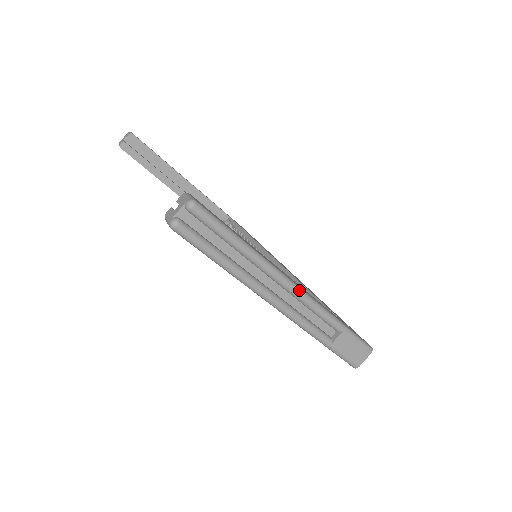
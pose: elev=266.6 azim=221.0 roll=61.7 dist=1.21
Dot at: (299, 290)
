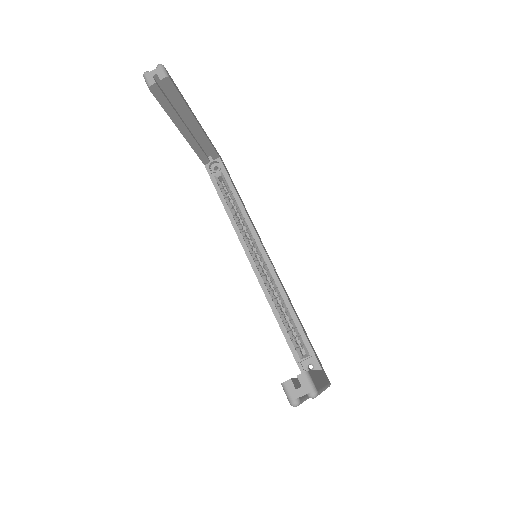
Dot at: occluded
